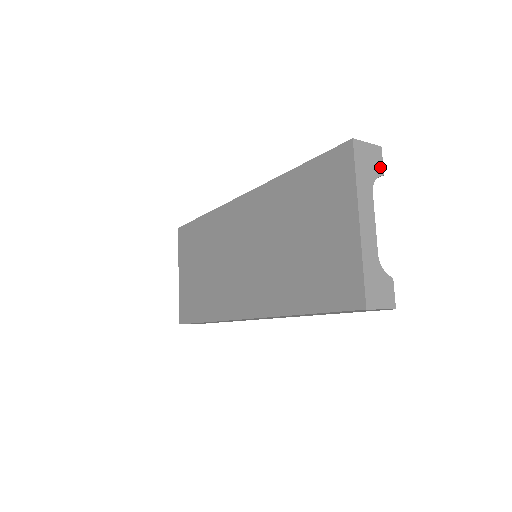
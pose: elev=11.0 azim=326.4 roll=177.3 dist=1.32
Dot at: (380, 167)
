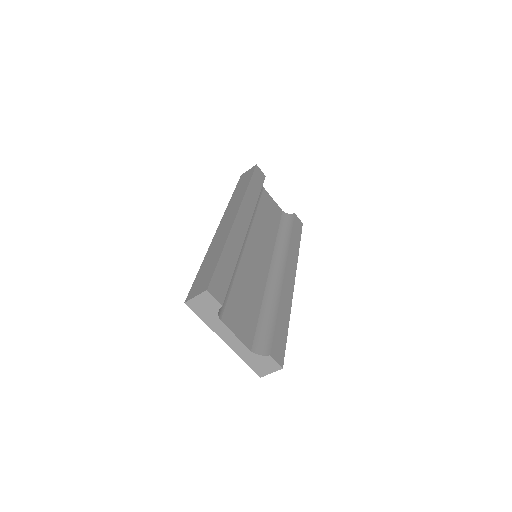
Dot at: (216, 303)
